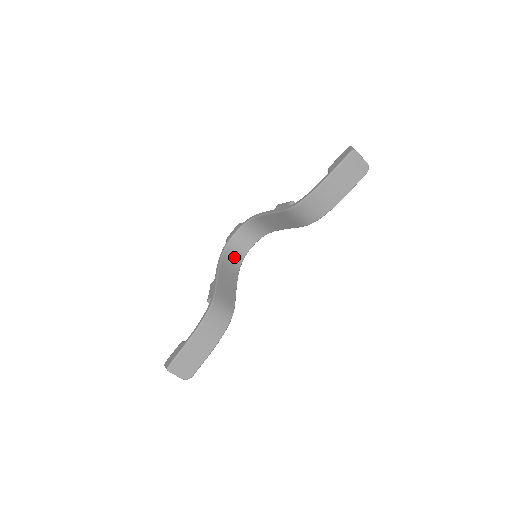
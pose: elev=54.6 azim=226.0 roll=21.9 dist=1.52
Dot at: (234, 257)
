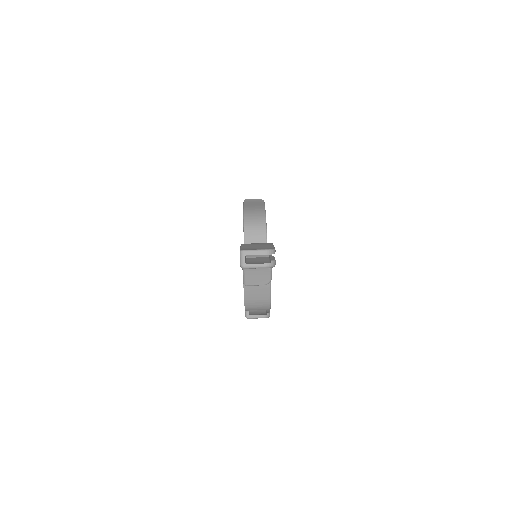
Dot at: occluded
